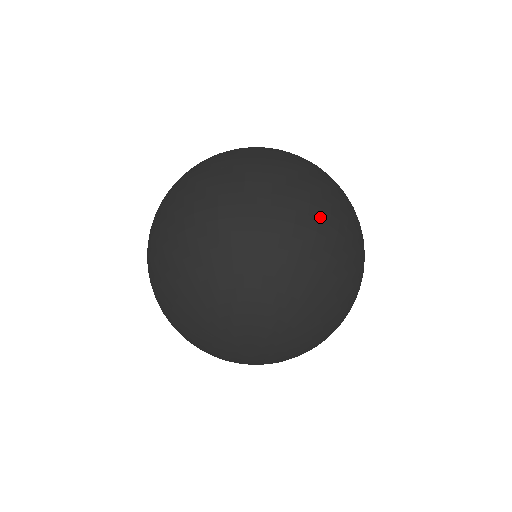
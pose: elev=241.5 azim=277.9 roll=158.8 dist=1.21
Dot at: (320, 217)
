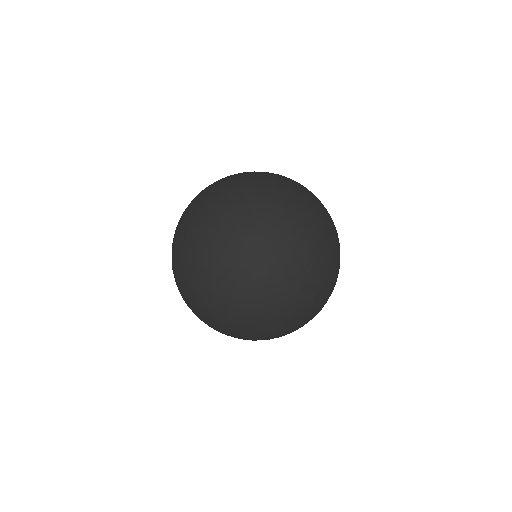
Dot at: occluded
